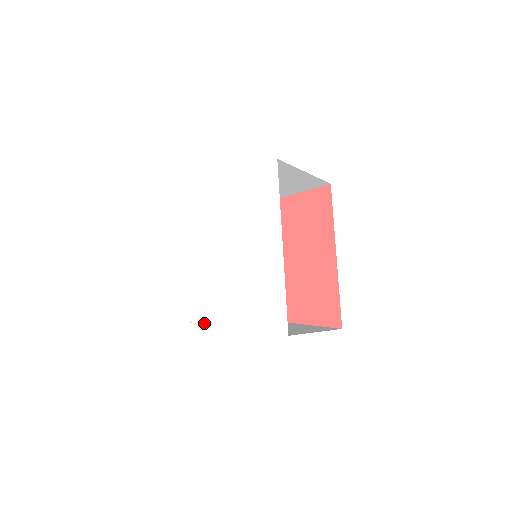
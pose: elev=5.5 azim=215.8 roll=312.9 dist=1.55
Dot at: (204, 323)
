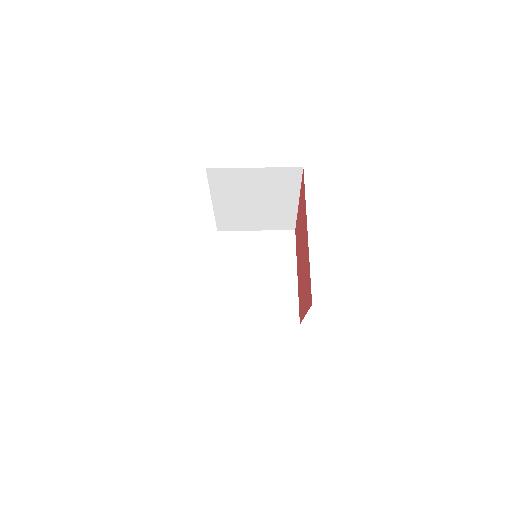
Dot at: occluded
